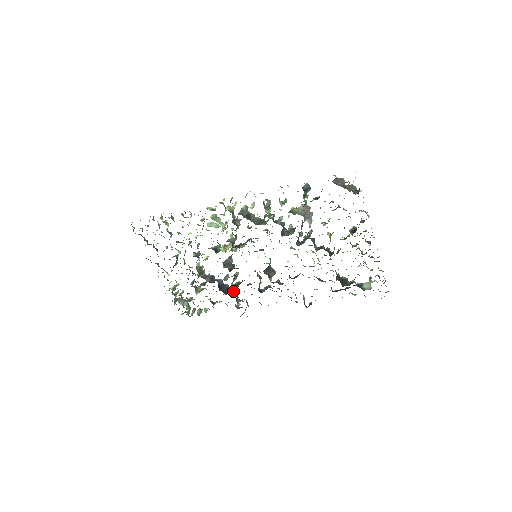
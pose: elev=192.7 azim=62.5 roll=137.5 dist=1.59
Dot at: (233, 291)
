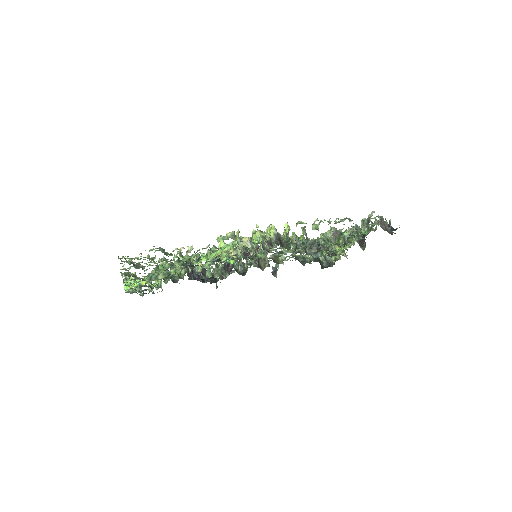
Dot at: occluded
